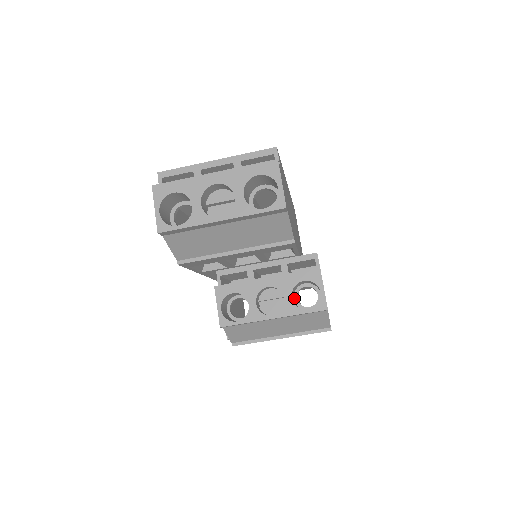
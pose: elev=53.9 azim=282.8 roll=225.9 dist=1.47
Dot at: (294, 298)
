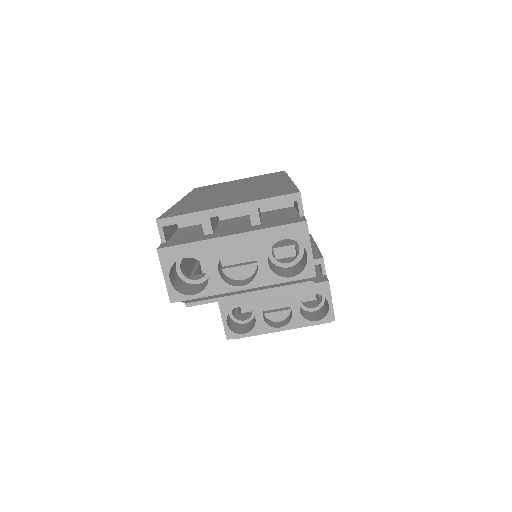
Dot at: occluded
